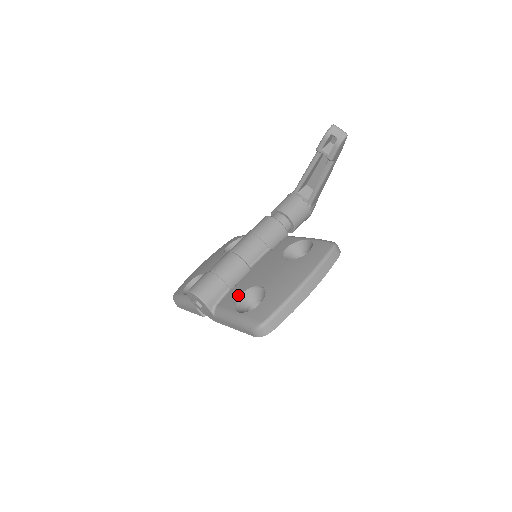
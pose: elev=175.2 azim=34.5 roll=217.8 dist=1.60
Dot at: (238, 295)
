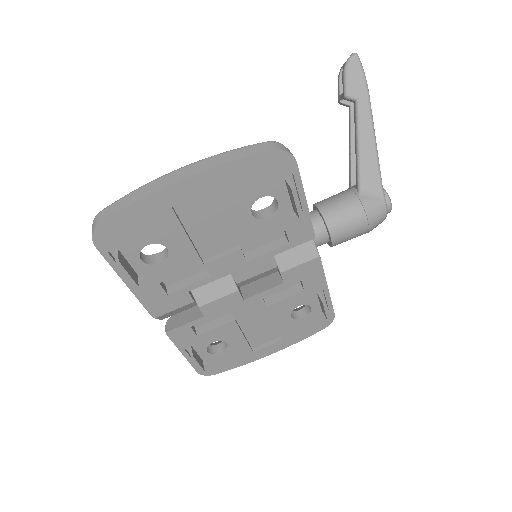
Dot at: occluded
